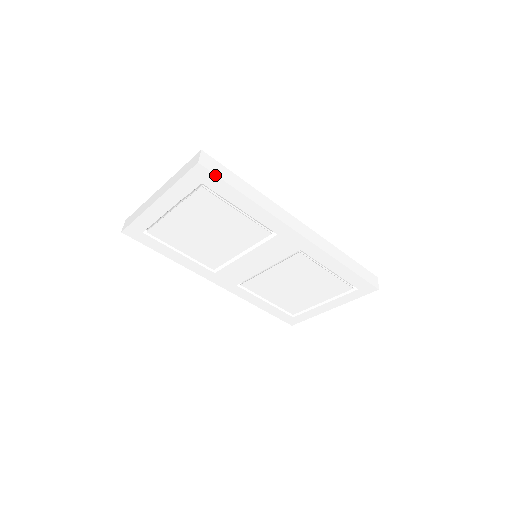
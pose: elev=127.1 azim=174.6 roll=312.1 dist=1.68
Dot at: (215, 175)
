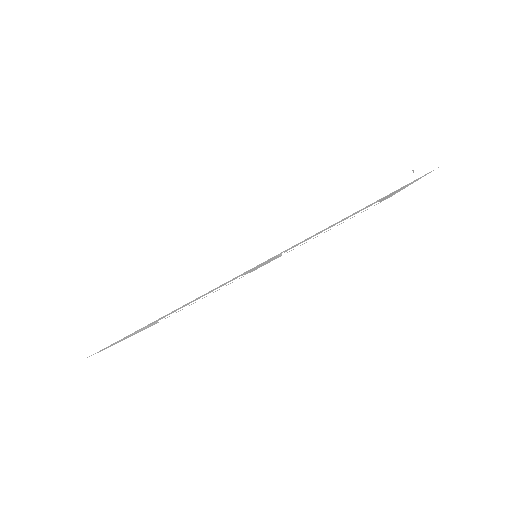
Dot at: (103, 348)
